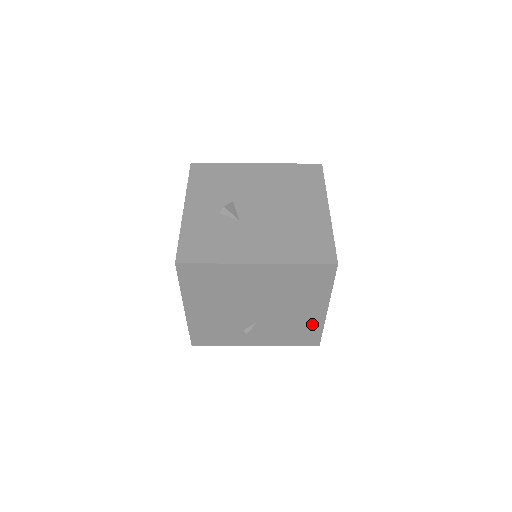
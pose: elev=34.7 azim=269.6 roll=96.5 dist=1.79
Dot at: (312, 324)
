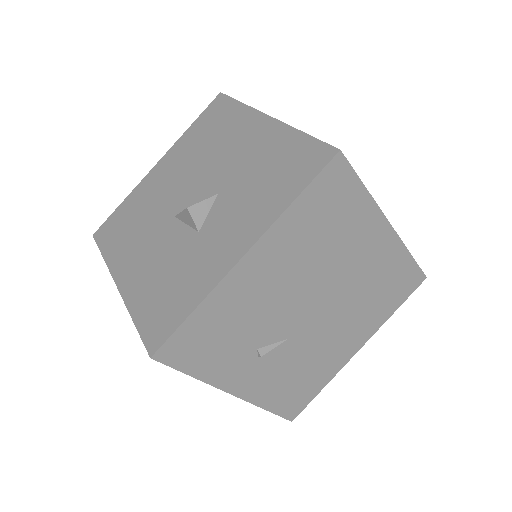
Dot at: (326, 371)
